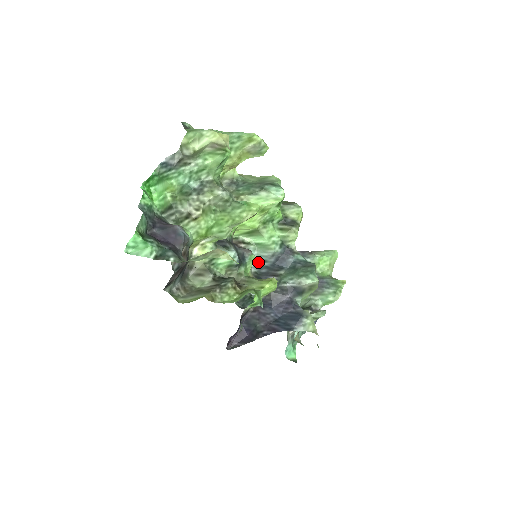
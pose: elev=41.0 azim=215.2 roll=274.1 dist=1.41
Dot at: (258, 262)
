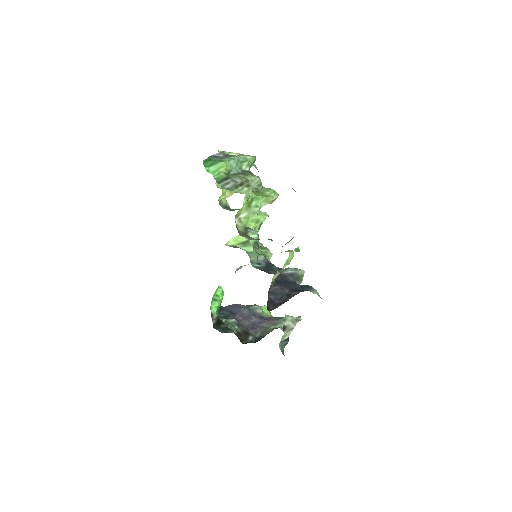
Dot at: (255, 264)
